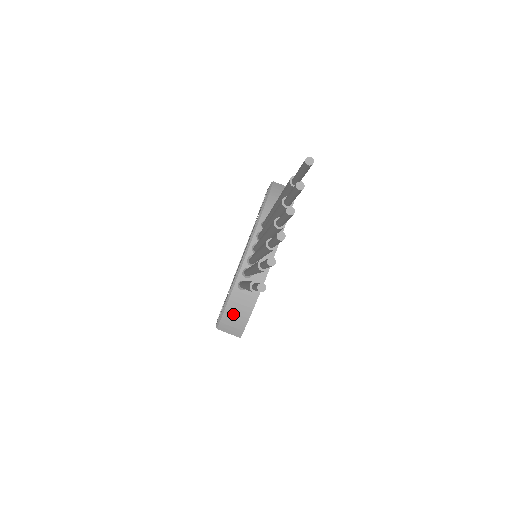
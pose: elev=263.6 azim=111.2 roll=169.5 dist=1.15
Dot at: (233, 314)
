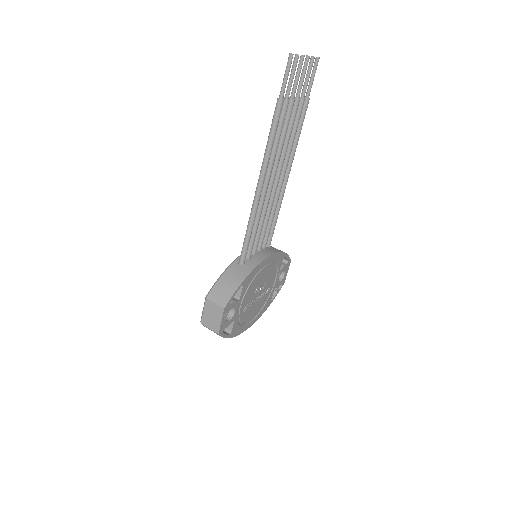
Dot at: (226, 281)
